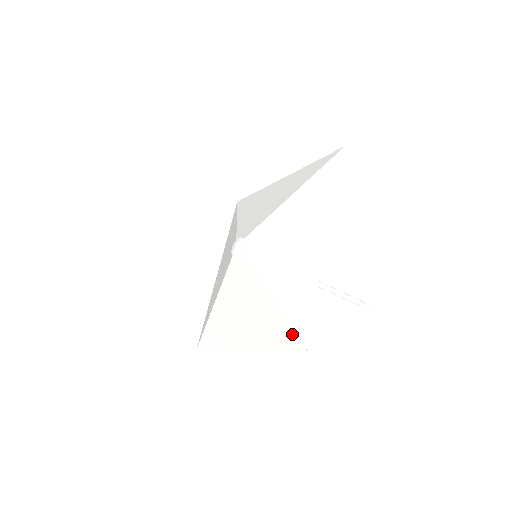
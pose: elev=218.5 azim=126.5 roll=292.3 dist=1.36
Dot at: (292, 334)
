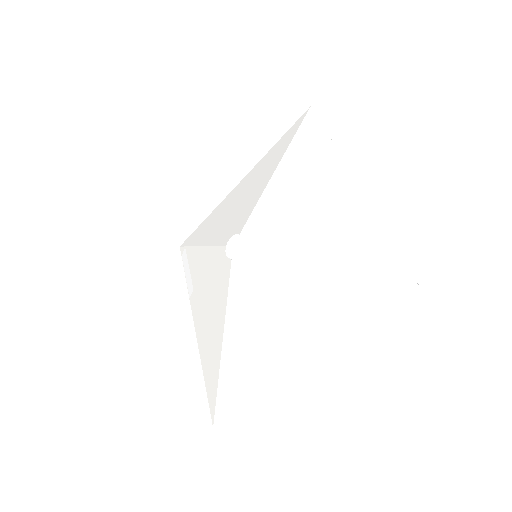
Dot at: (215, 401)
